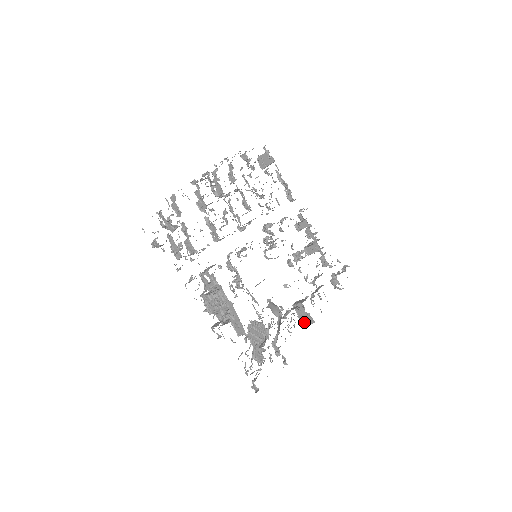
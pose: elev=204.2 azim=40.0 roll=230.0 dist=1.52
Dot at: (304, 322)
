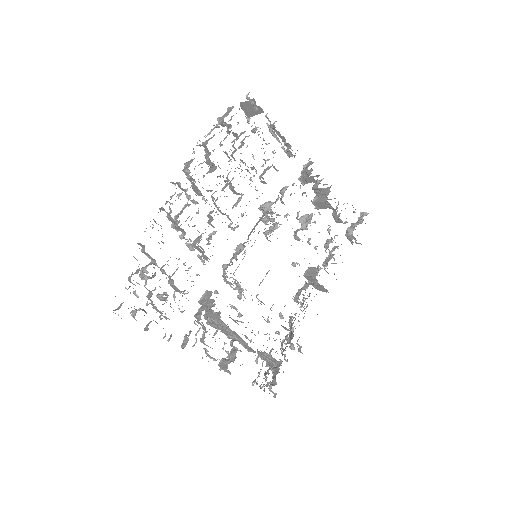
Dot at: (318, 289)
